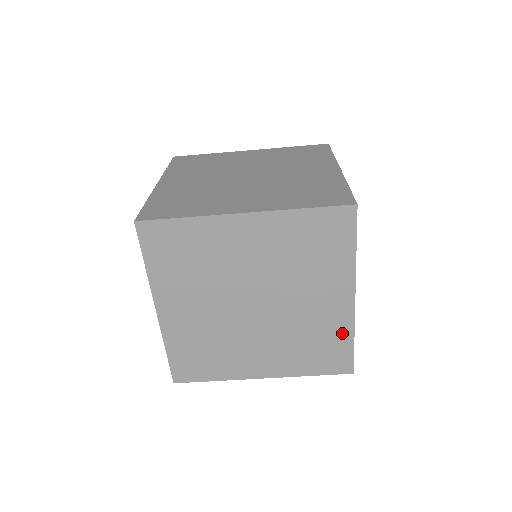
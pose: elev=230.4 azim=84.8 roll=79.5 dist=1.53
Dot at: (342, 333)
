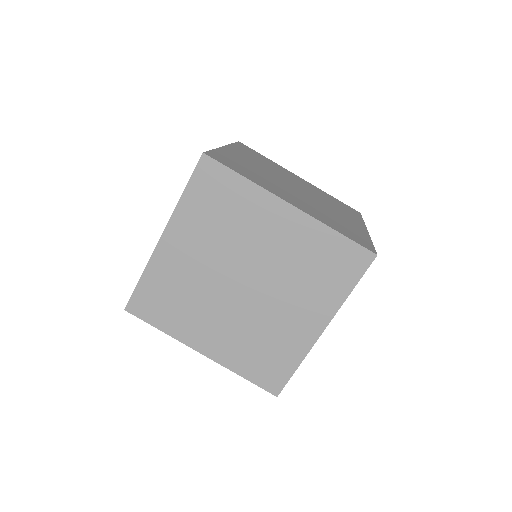
Dot at: (293, 354)
